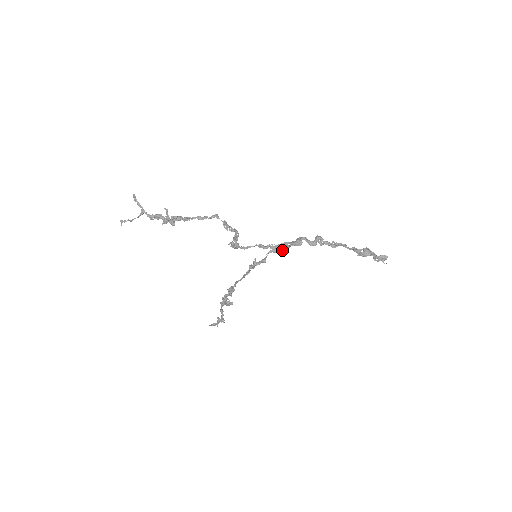
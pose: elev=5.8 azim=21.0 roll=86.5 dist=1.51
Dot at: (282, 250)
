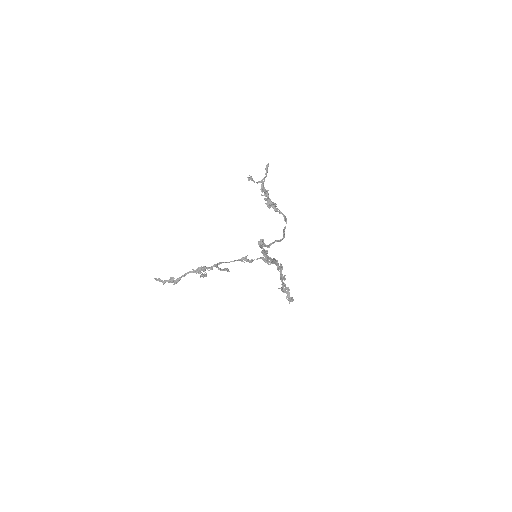
Dot at: (269, 262)
